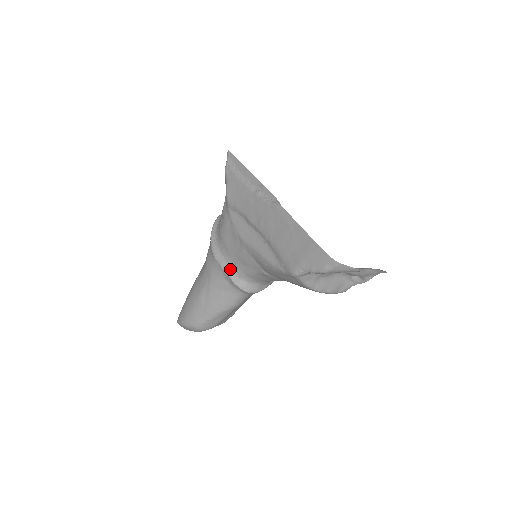
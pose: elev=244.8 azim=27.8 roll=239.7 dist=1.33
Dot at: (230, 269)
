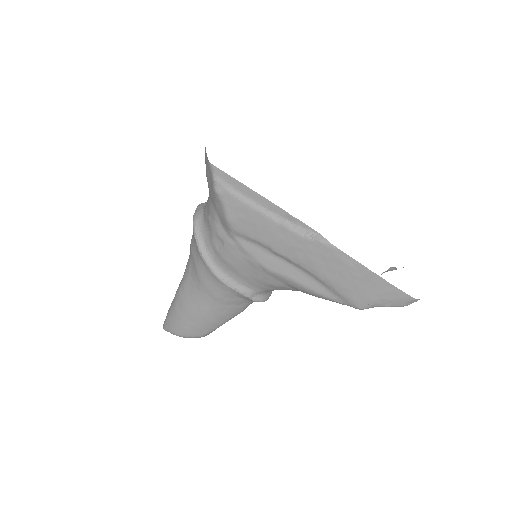
Dot at: (246, 290)
